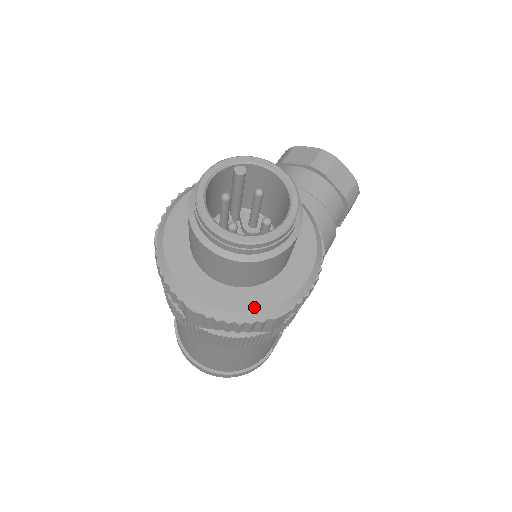
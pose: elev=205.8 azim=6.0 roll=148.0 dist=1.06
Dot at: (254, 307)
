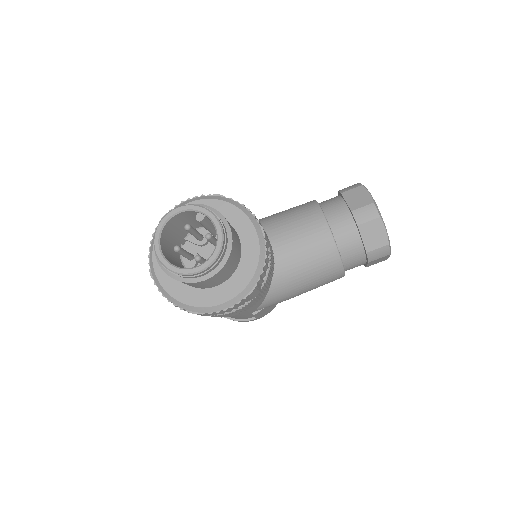
Dot at: (180, 298)
